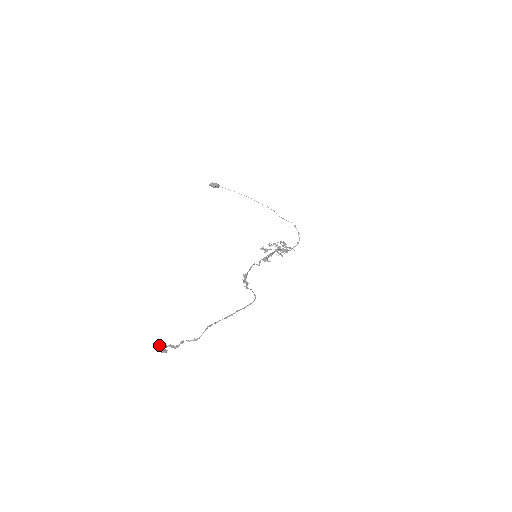
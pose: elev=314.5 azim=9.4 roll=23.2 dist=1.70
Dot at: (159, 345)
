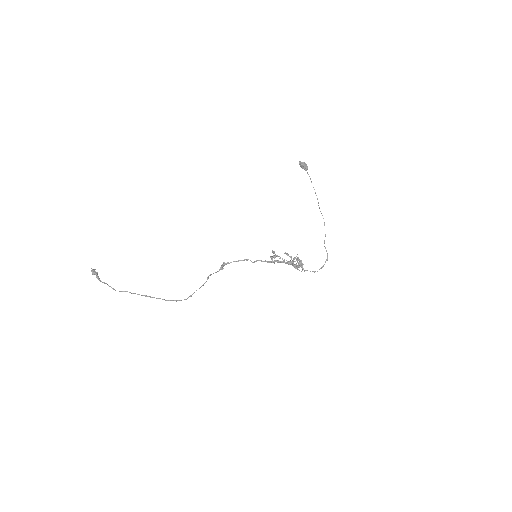
Dot at: (92, 269)
